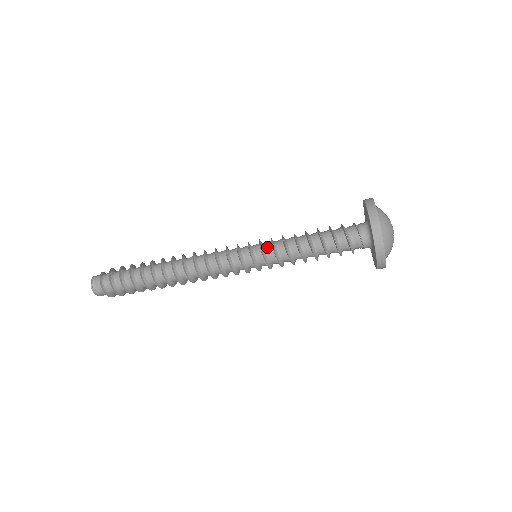
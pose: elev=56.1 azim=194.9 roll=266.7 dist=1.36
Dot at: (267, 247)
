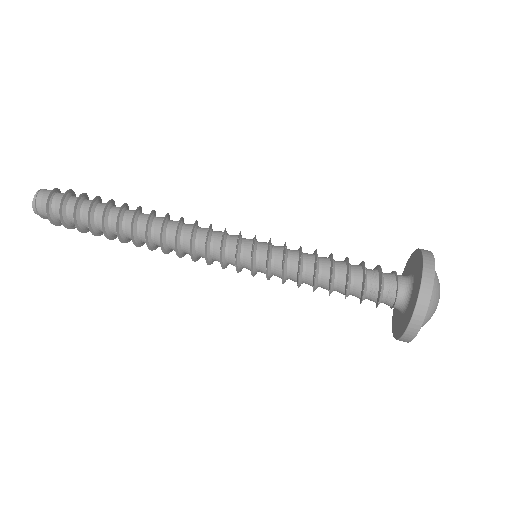
Dot at: (277, 248)
